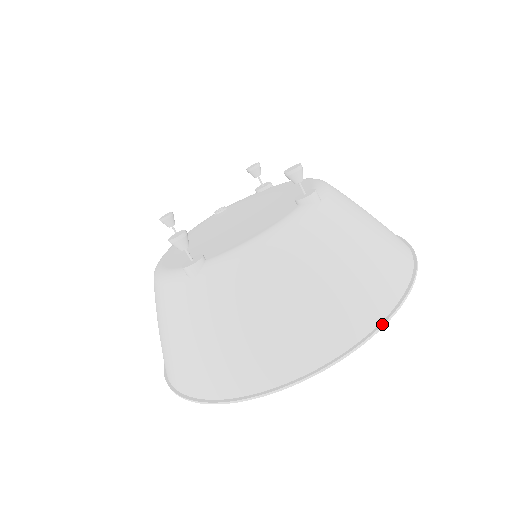
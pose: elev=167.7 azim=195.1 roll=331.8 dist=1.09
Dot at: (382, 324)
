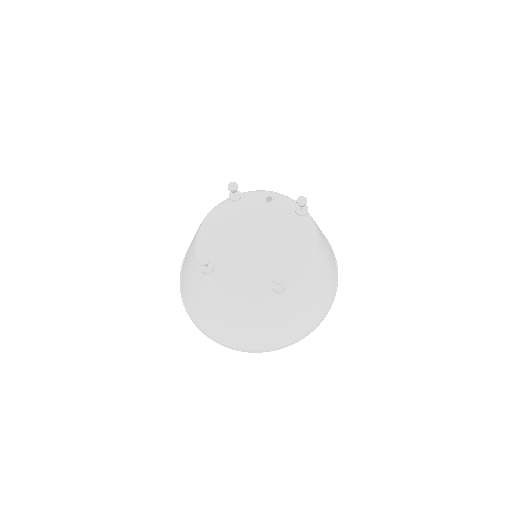
Dot at: (258, 352)
